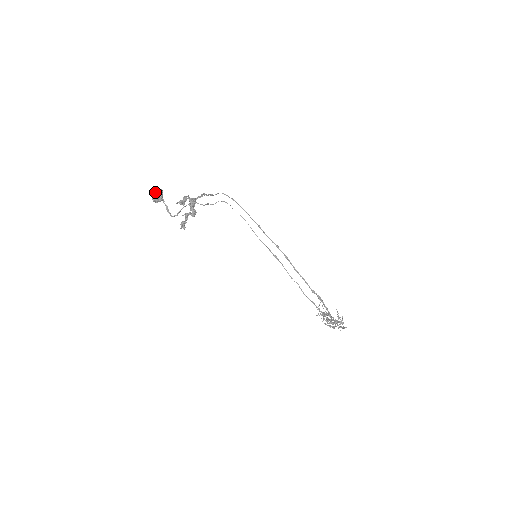
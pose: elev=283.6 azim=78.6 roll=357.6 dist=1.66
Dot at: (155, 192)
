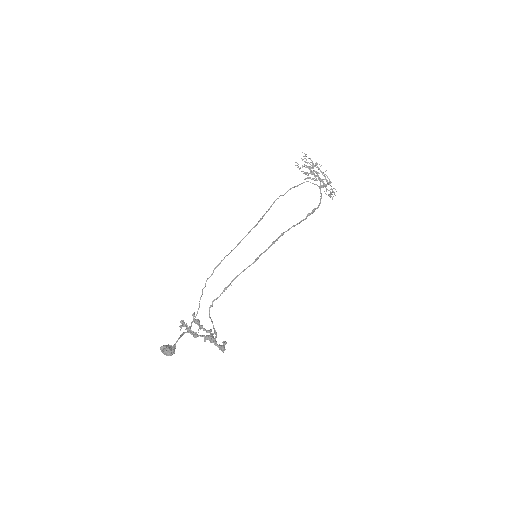
Dot at: occluded
